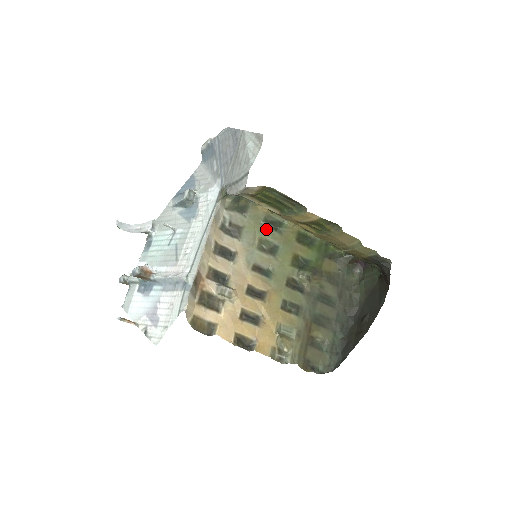
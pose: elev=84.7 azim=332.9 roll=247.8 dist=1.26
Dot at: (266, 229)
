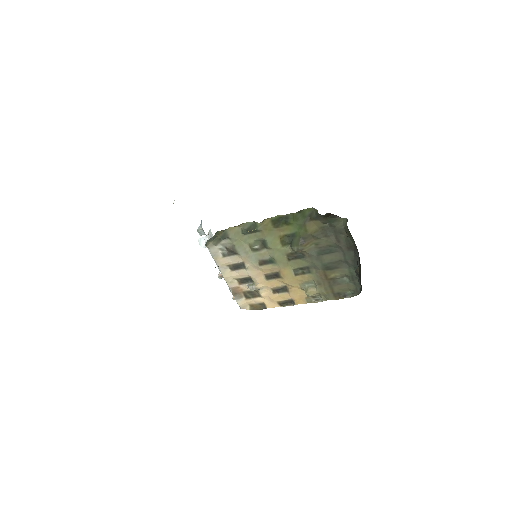
Dot at: (249, 235)
